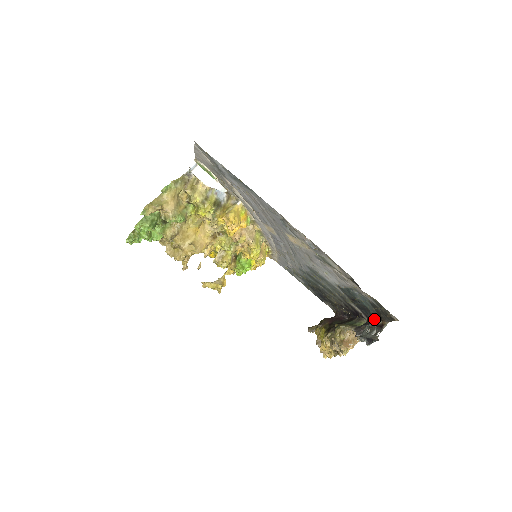
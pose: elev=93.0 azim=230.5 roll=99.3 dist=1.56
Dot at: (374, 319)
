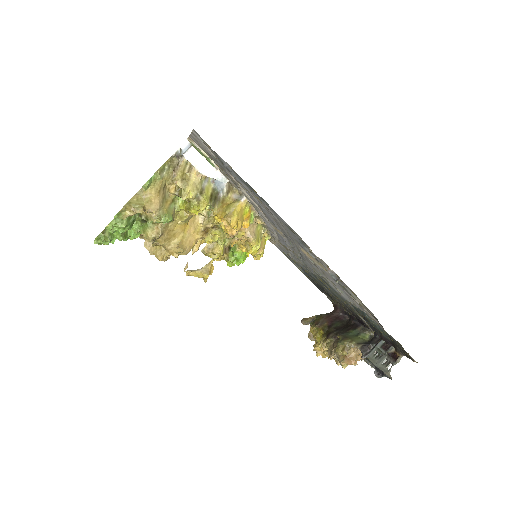
Dot at: (385, 341)
